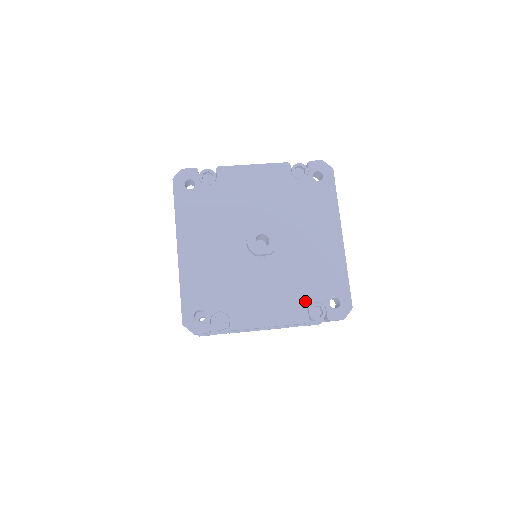
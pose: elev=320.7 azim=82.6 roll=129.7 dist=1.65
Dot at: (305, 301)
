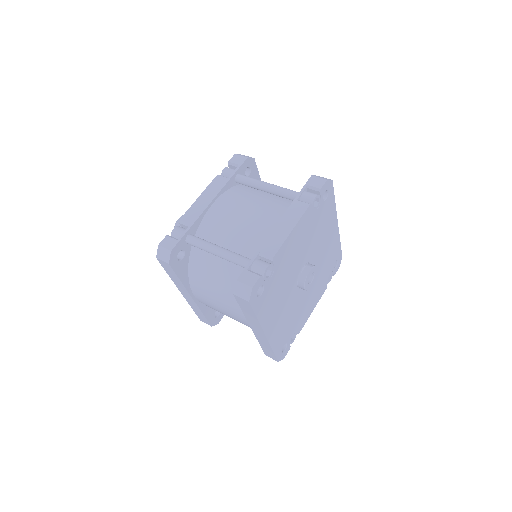
Dot at: (325, 280)
